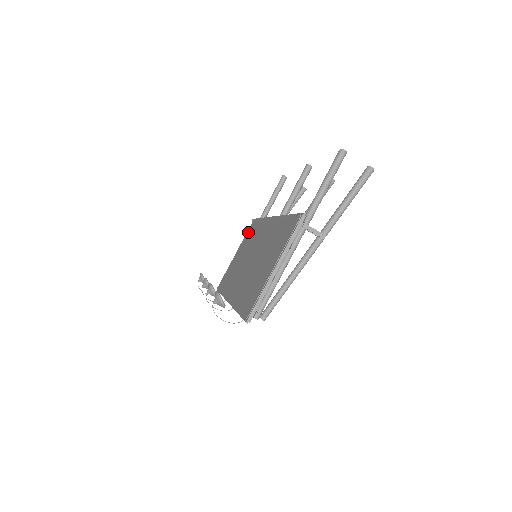
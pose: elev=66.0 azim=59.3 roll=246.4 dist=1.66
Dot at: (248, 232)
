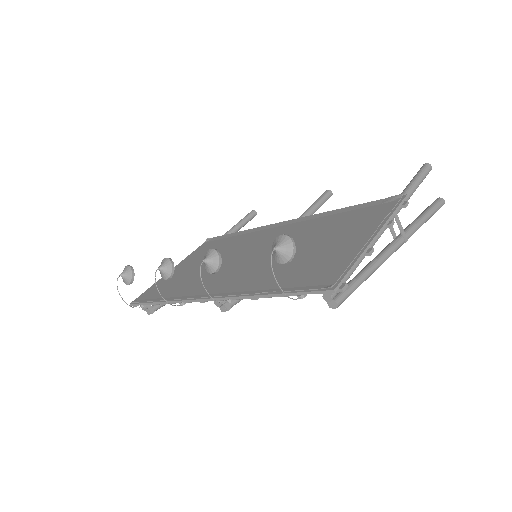
Dot at: (202, 247)
